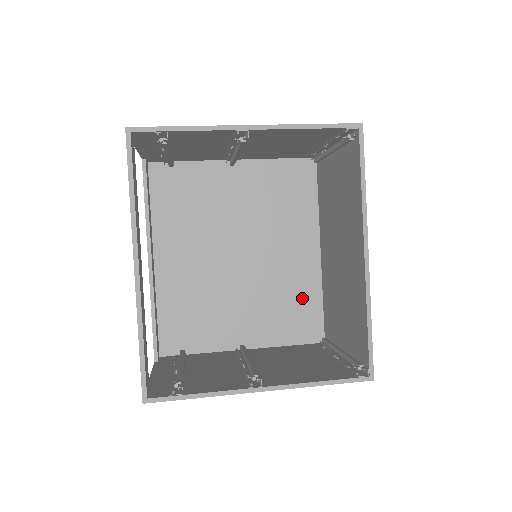
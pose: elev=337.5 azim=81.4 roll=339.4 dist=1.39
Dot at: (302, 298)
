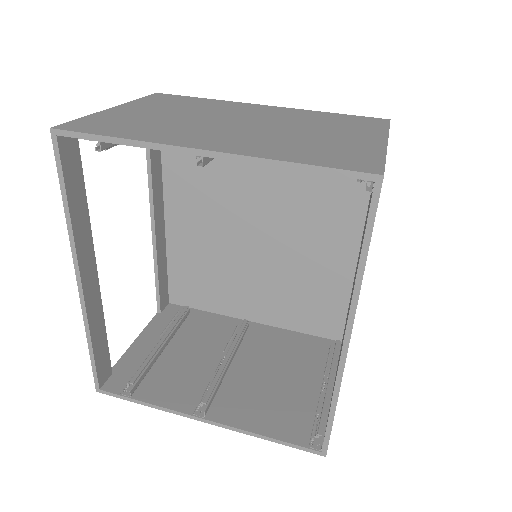
Dot at: (324, 292)
